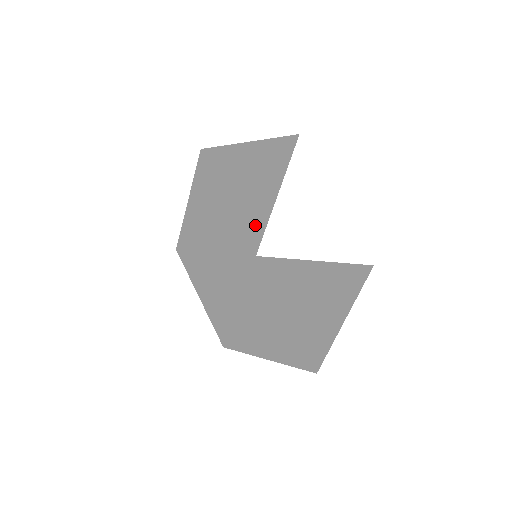
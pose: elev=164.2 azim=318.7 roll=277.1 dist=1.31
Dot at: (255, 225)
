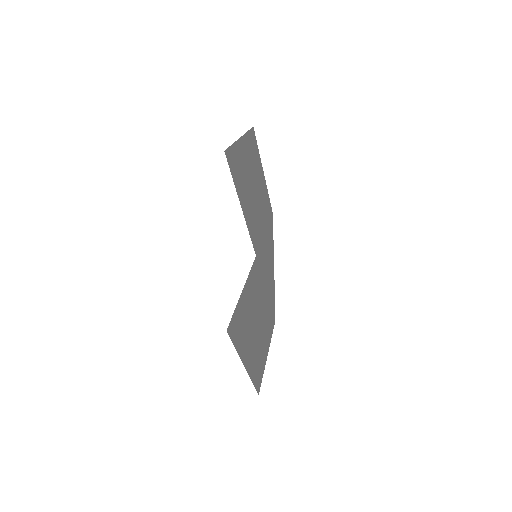
Dot at: (258, 229)
